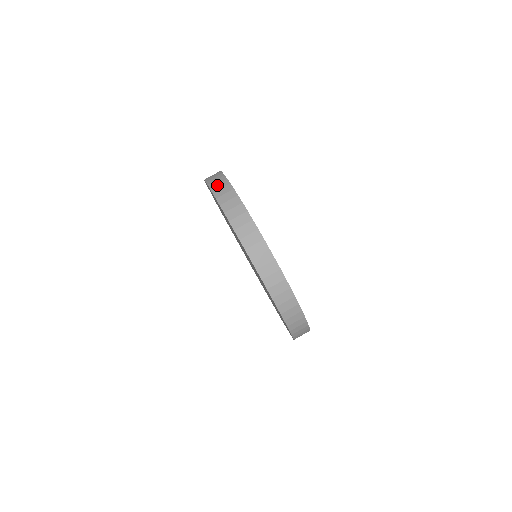
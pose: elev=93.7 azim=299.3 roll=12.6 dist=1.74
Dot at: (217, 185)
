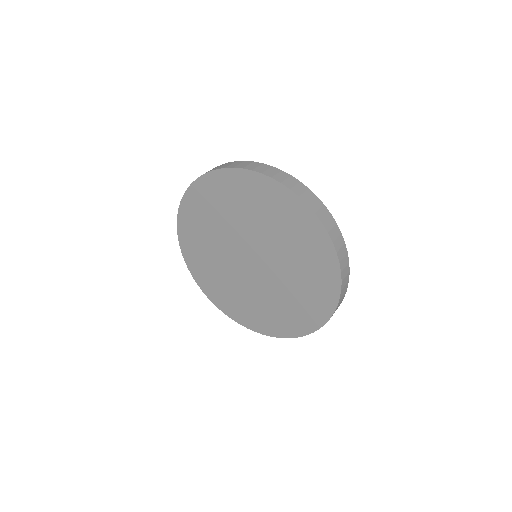
Dot at: (215, 168)
